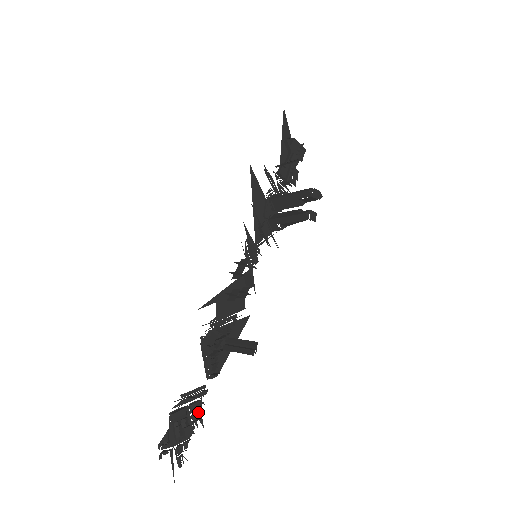
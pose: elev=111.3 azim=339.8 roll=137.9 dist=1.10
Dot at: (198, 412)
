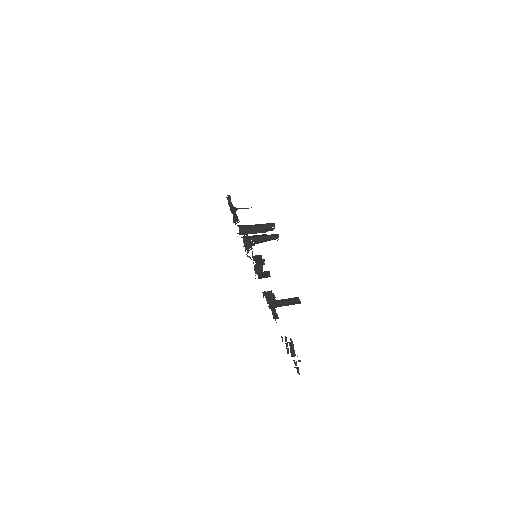
Dot at: (286, 343)
